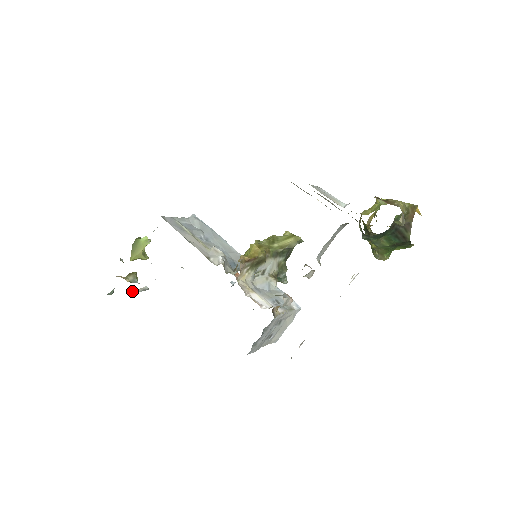
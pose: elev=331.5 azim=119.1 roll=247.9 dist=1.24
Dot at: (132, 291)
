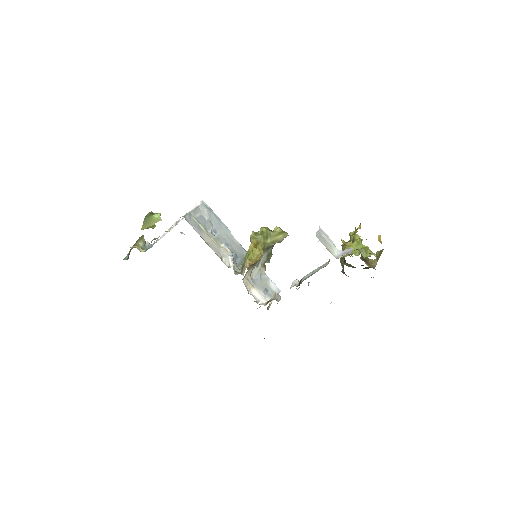
Dot at: (139, 250)
